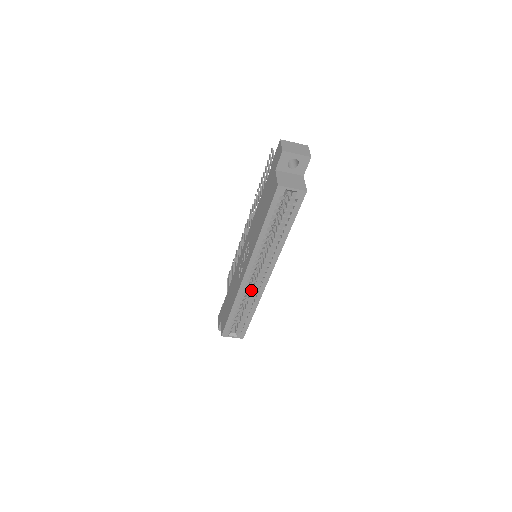
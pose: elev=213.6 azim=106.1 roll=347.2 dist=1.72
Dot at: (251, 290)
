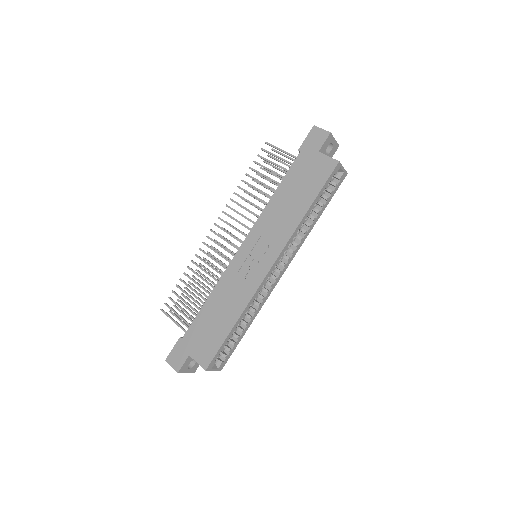
Dot at: occluded
